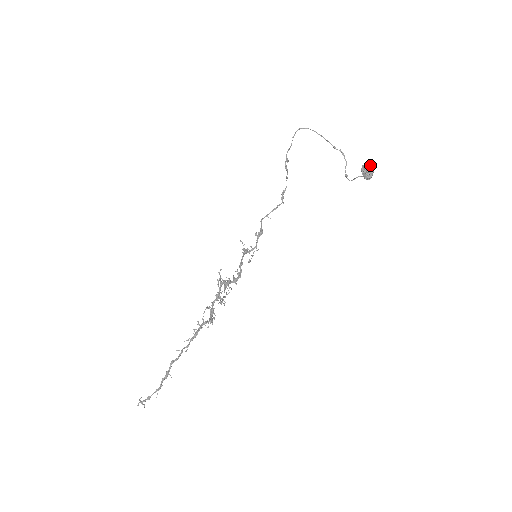
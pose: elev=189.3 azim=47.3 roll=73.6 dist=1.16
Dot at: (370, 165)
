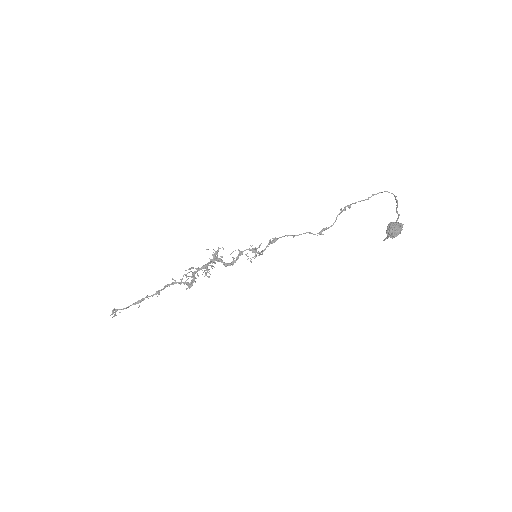
Dot at: (399, 223)
